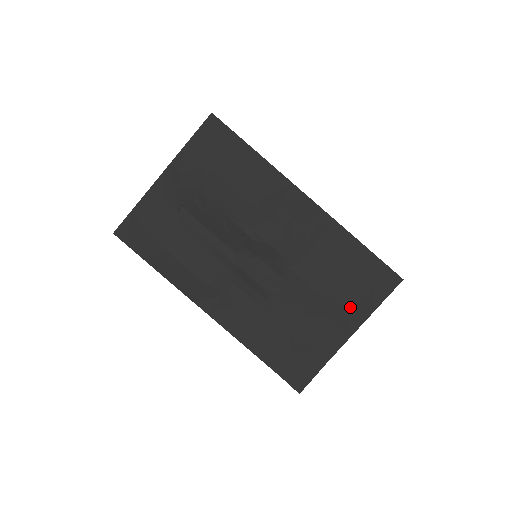
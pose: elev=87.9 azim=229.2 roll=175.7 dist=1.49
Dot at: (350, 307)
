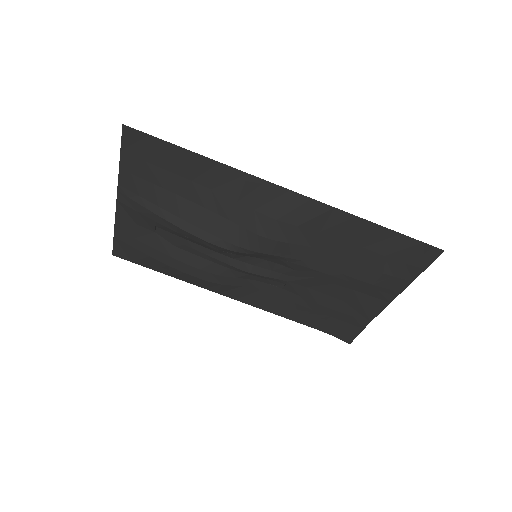
Dot at: (381, 284)
